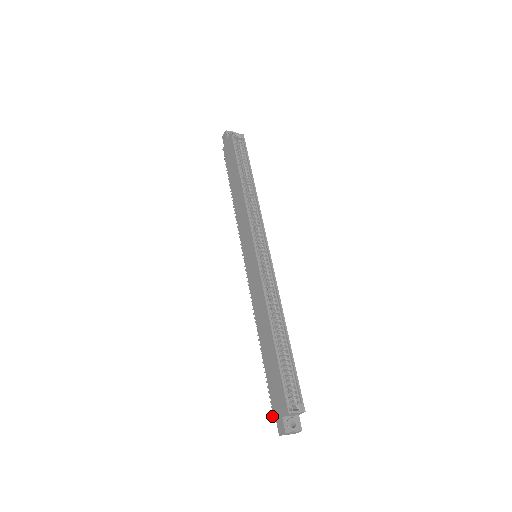
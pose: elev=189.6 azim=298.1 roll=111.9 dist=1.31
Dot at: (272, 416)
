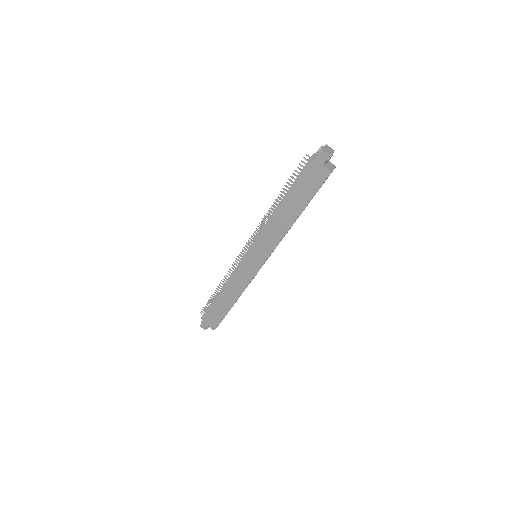
Dot at: (201, 318)
